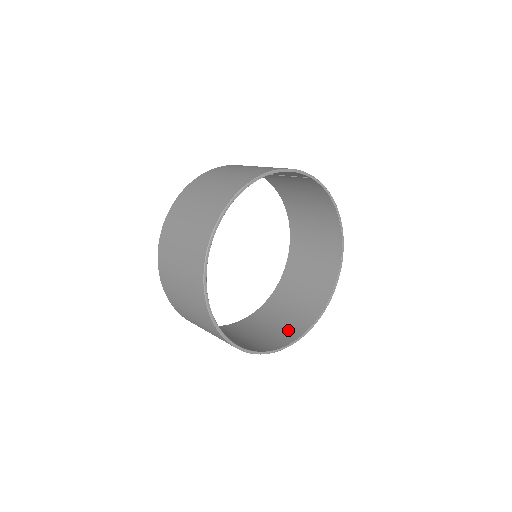
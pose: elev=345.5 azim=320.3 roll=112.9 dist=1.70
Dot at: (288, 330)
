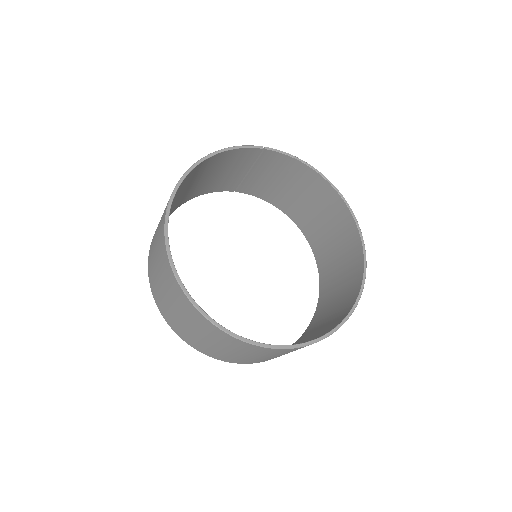
Dot at: (333, 321)
